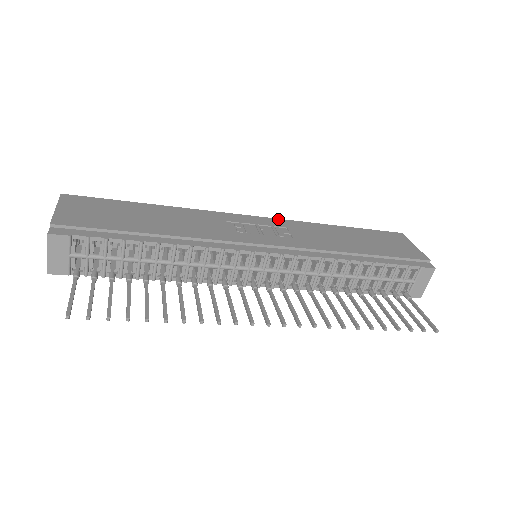
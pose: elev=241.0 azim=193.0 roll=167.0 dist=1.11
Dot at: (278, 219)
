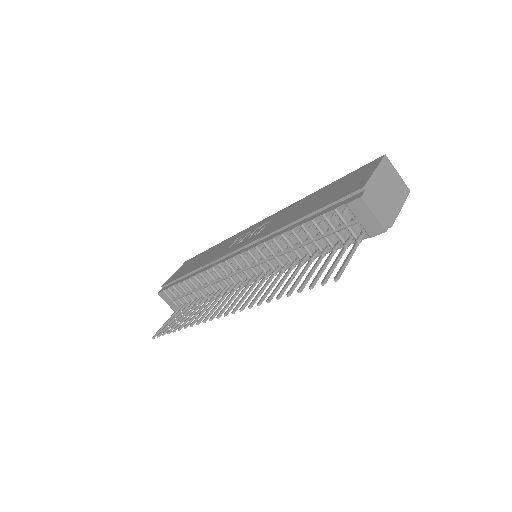
Dot at: (275, 213)
